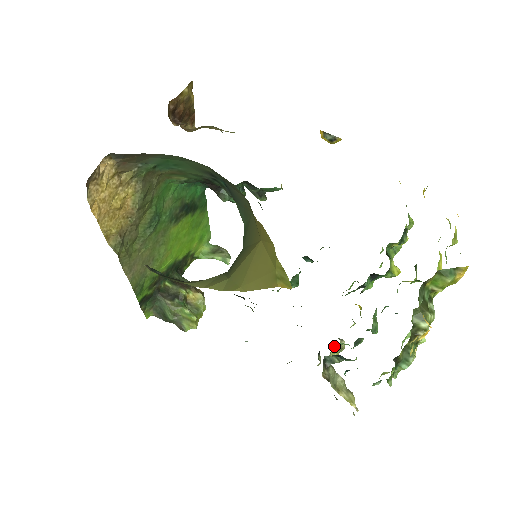
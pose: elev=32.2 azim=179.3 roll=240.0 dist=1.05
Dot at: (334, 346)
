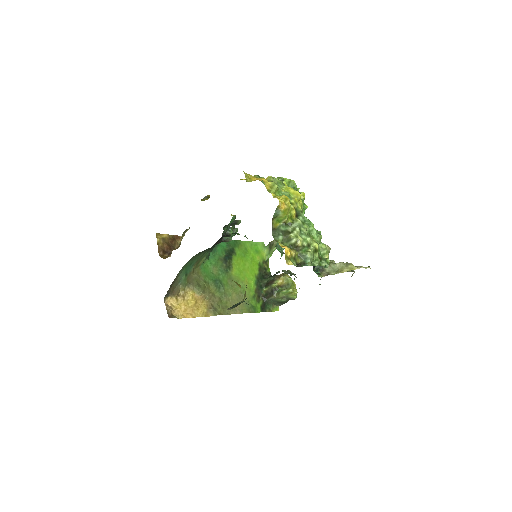
Dot at: occluded
